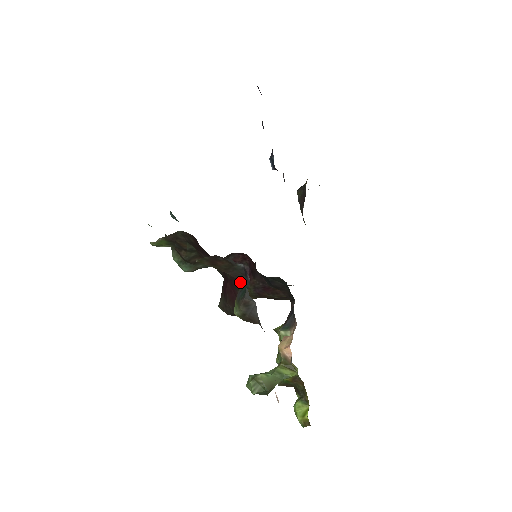
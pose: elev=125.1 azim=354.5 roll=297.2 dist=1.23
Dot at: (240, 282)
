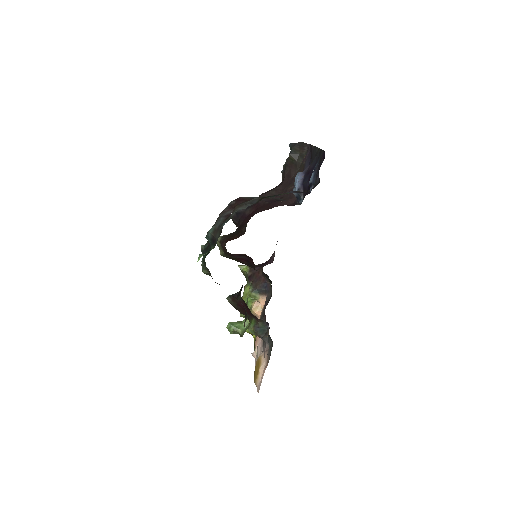
Dot at: (260, 321)
